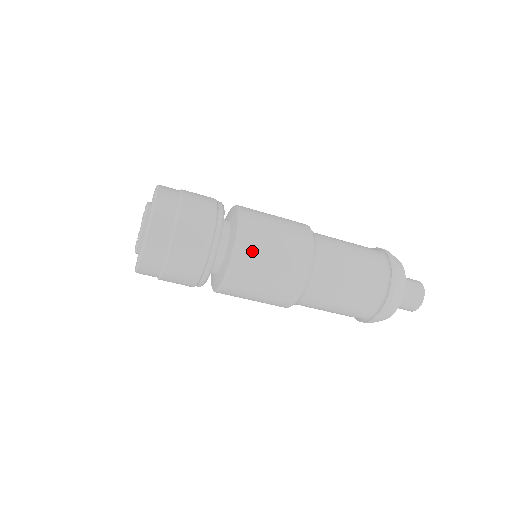
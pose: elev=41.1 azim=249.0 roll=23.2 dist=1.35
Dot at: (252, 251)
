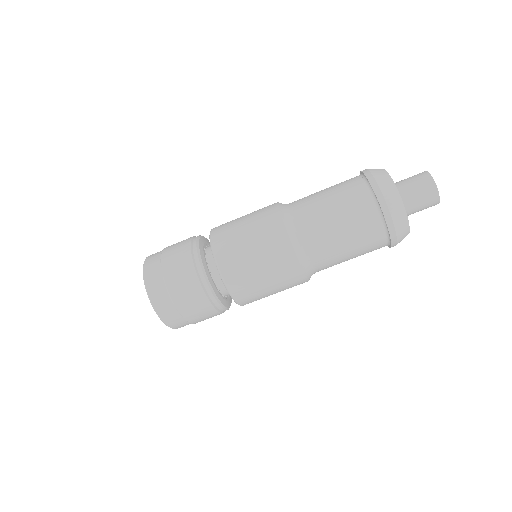
Dot at: (240, 279)
